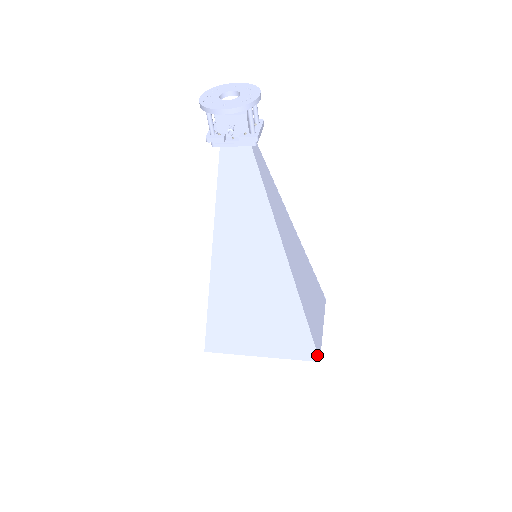
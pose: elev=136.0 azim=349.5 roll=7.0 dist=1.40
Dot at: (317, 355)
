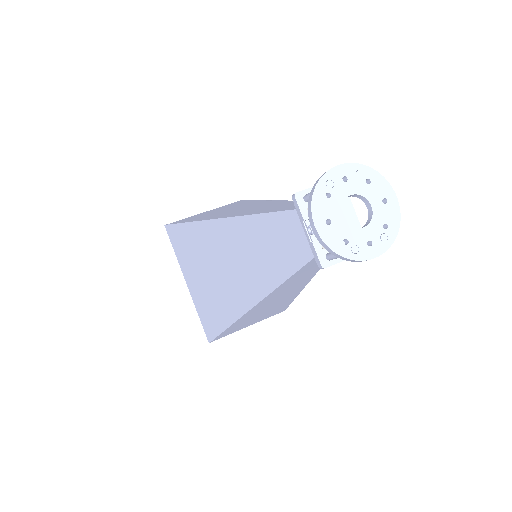
Dot at: (211, 340)
